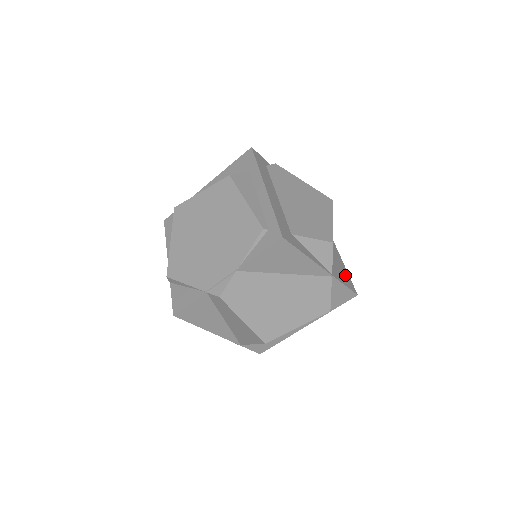
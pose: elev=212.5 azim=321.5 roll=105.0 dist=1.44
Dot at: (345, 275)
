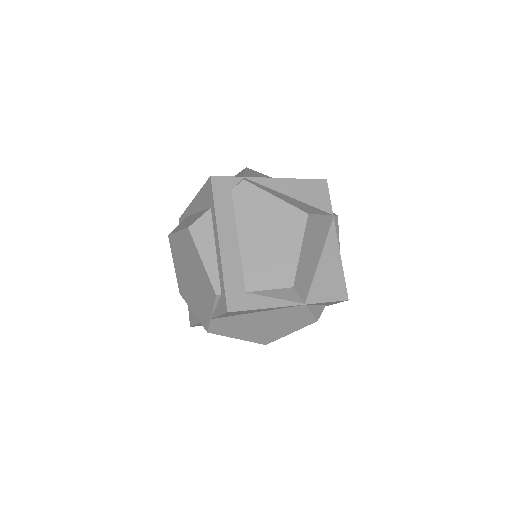
Dot at: (335, 281)
